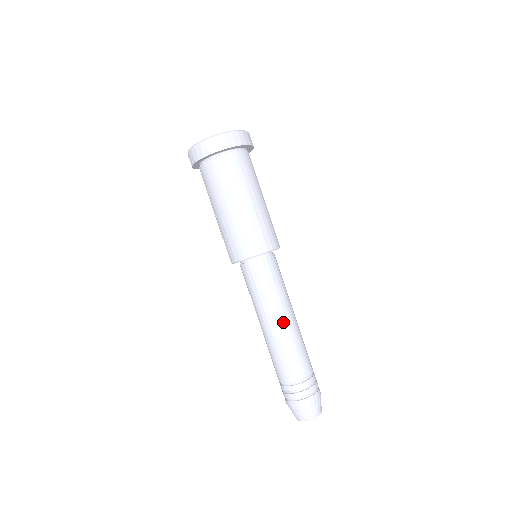
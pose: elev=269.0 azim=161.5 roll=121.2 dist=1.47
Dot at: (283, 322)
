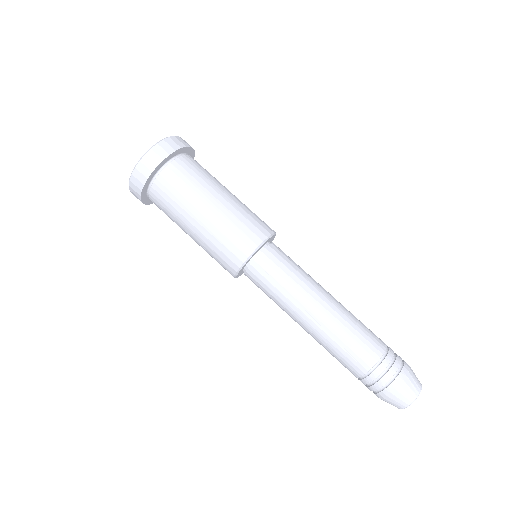
Dot at: (311, 320)
